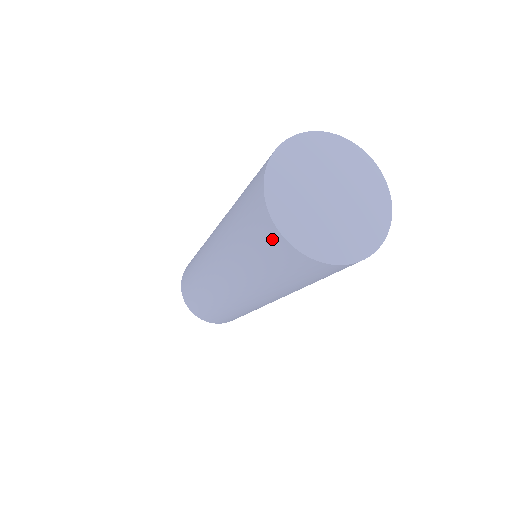
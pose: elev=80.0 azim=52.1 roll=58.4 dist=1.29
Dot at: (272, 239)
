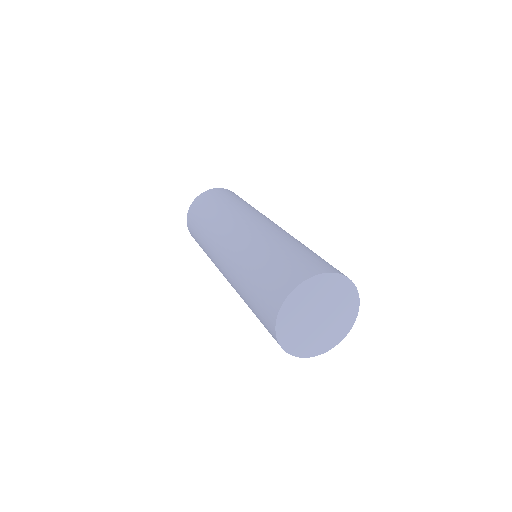
Dot at: (269, 320)
